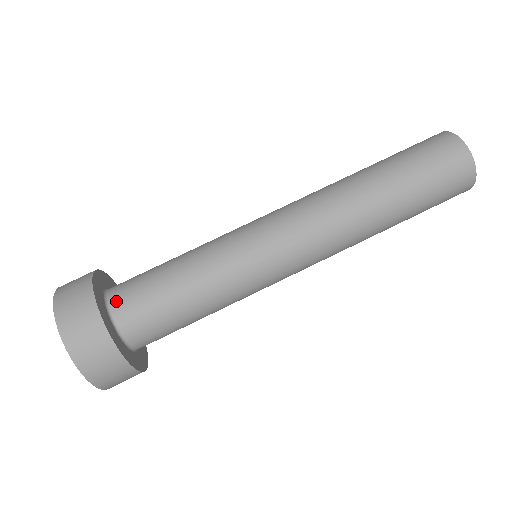
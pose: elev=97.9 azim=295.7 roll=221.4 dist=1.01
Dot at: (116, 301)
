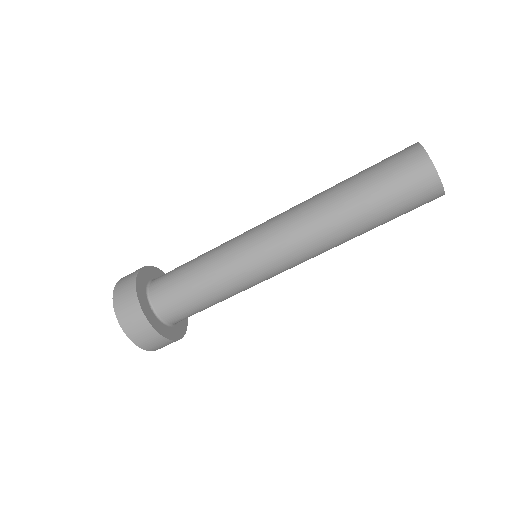
Dot at: (165, 316)
